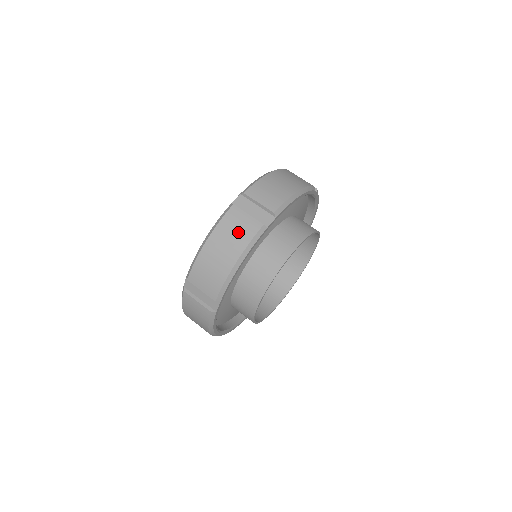
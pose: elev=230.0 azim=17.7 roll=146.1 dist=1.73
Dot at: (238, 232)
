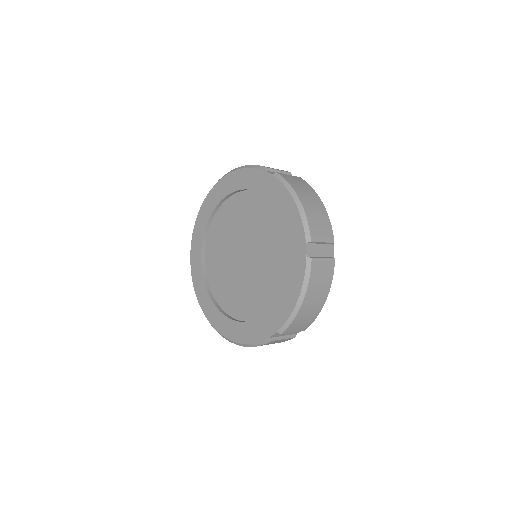
Dot at: (324, 278)
